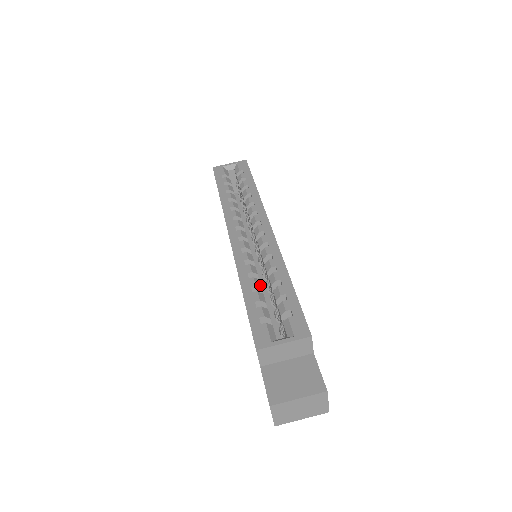
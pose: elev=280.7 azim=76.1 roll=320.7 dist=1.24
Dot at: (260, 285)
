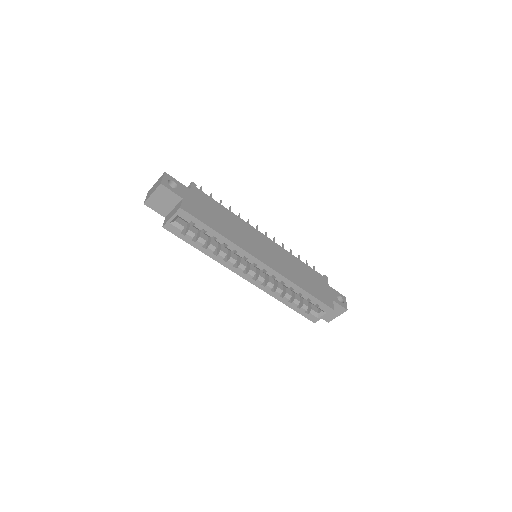
Dot at: (290, 296)
